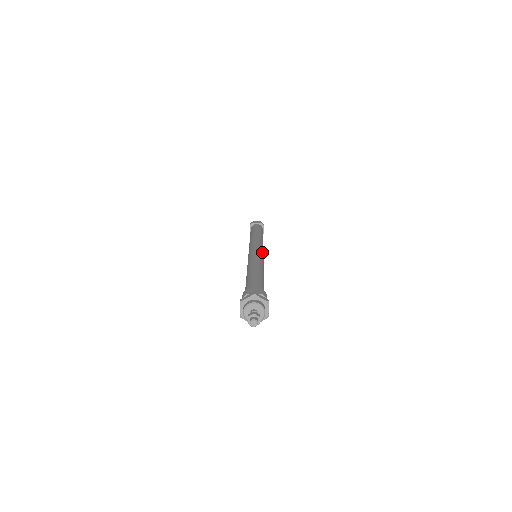
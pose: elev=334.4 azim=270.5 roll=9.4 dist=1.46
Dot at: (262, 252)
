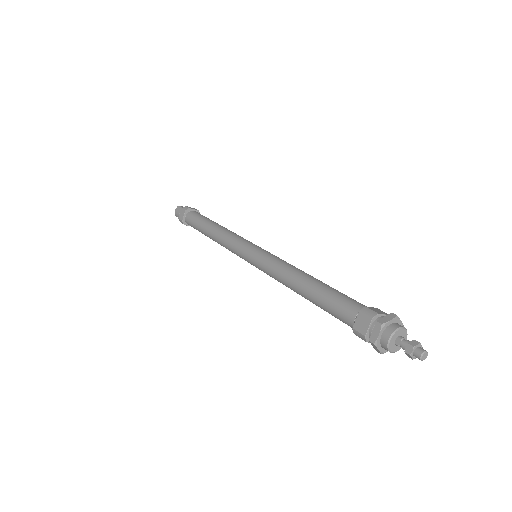
Dot at: occluded
